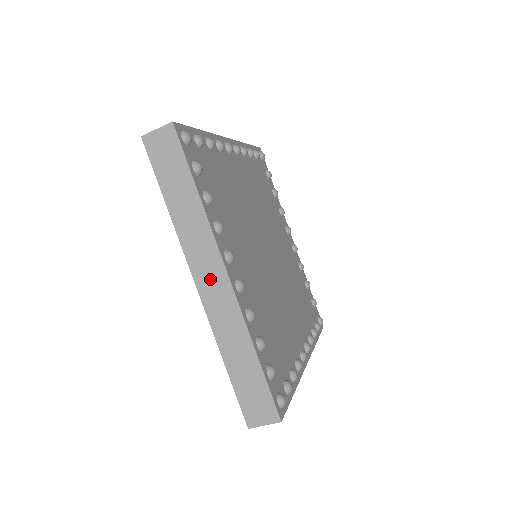
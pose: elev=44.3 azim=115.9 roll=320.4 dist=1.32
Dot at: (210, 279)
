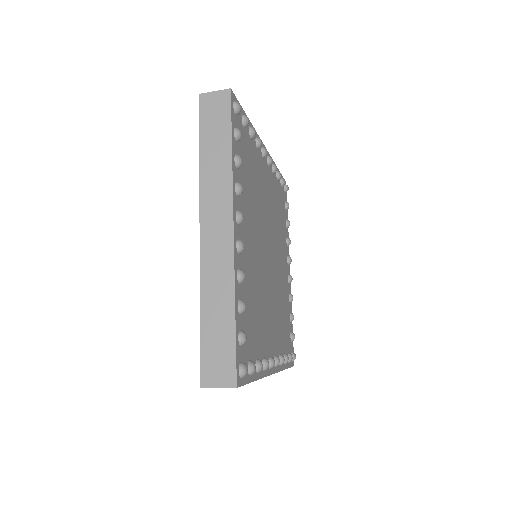
Dot at: (215, 229)
